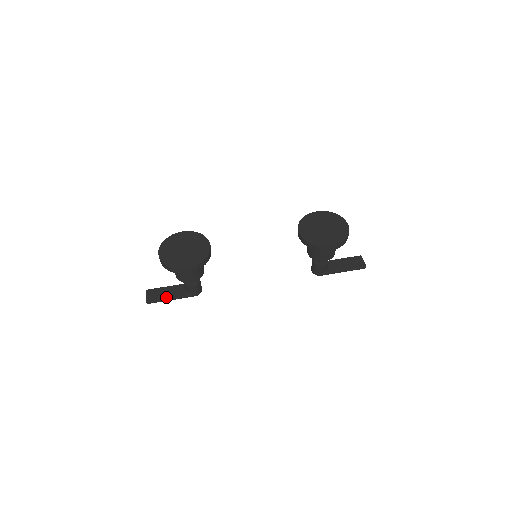
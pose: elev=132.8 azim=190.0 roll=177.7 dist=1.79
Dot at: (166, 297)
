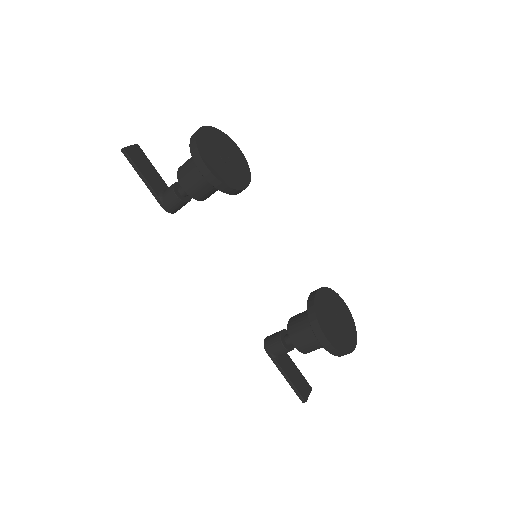
Dot at: (143, 171)
